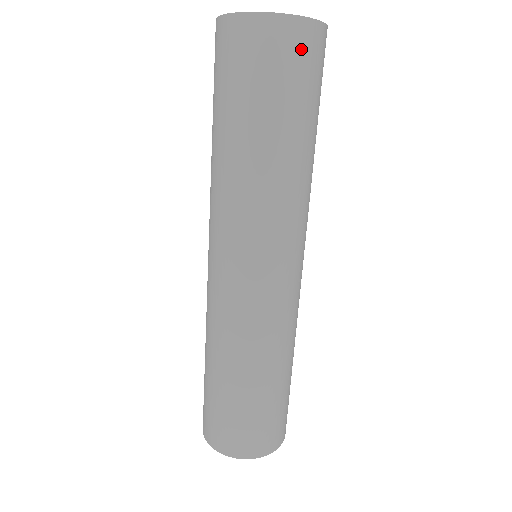
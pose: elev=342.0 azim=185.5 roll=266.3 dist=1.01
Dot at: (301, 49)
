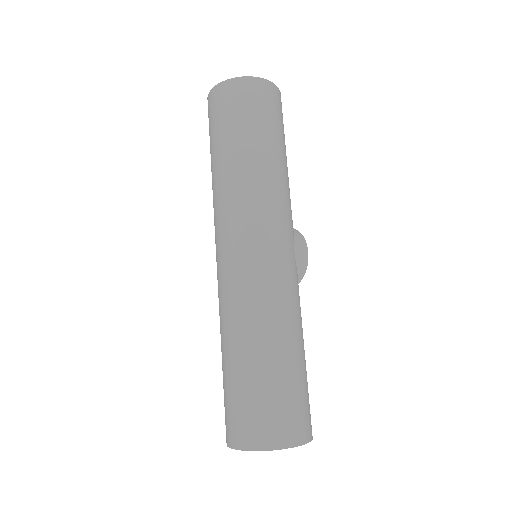
Dot at: (230, 96)
